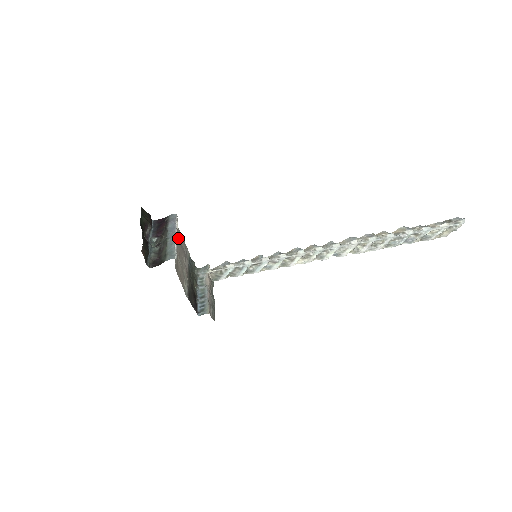
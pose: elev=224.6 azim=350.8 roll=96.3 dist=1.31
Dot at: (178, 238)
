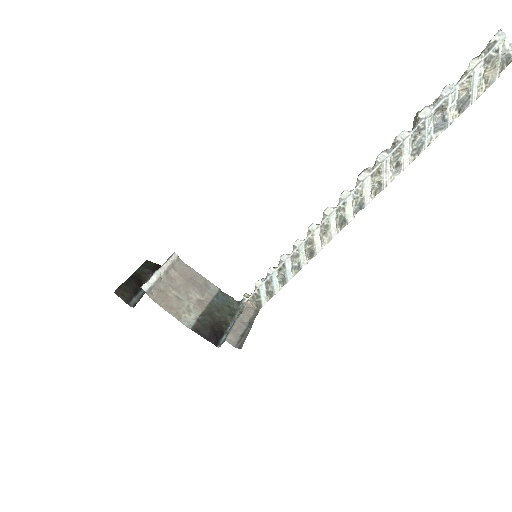
Dot at: (183, 274)
